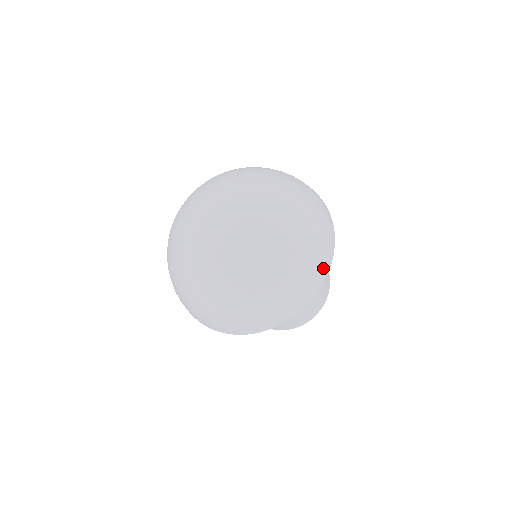
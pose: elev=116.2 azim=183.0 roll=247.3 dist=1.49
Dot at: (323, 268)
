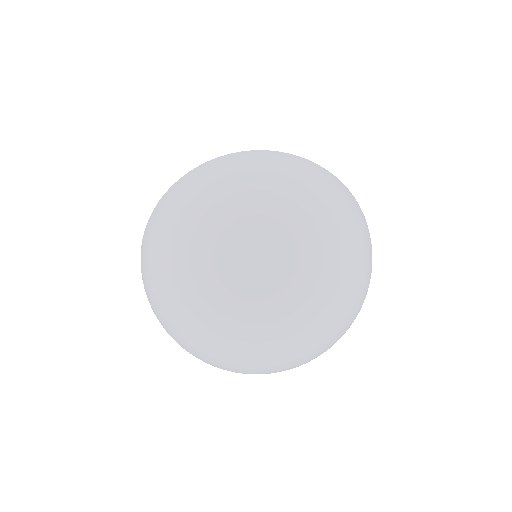
Dot at: (362, 214)
